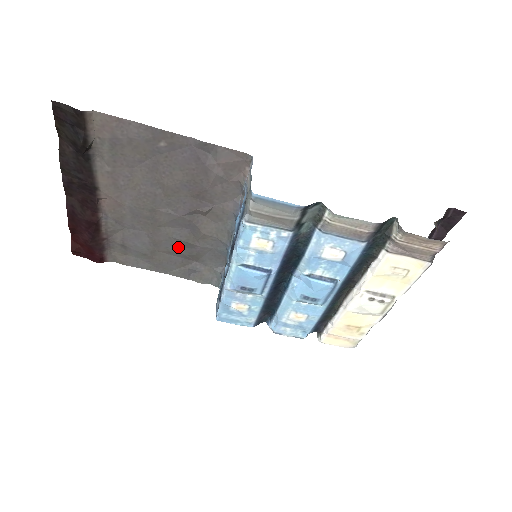
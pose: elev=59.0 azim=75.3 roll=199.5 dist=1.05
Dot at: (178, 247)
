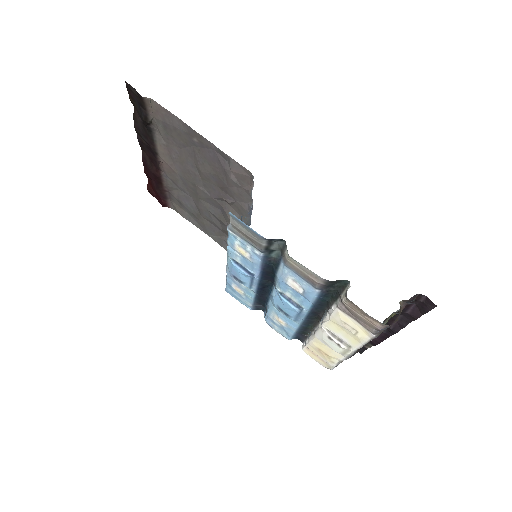
Dot at: (214, 220)
